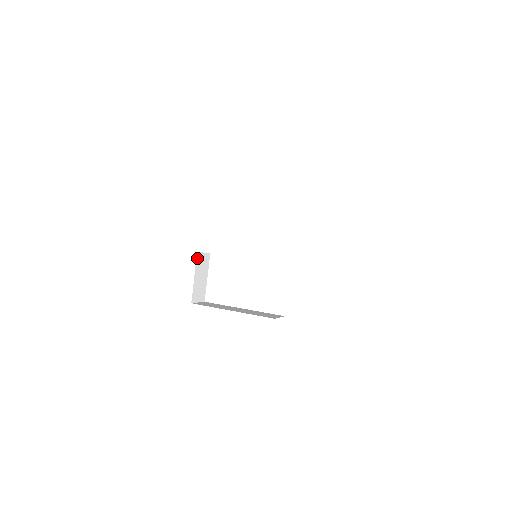
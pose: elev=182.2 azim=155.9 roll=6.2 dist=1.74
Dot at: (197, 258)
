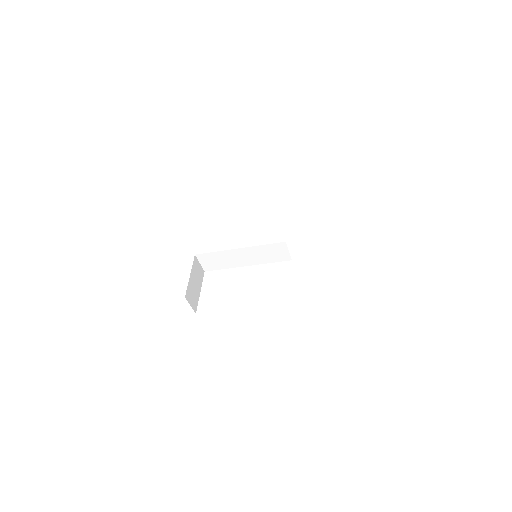
Dot at: (194, 261)
